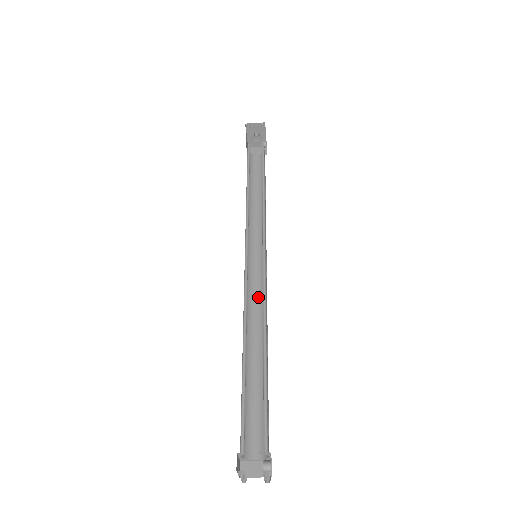
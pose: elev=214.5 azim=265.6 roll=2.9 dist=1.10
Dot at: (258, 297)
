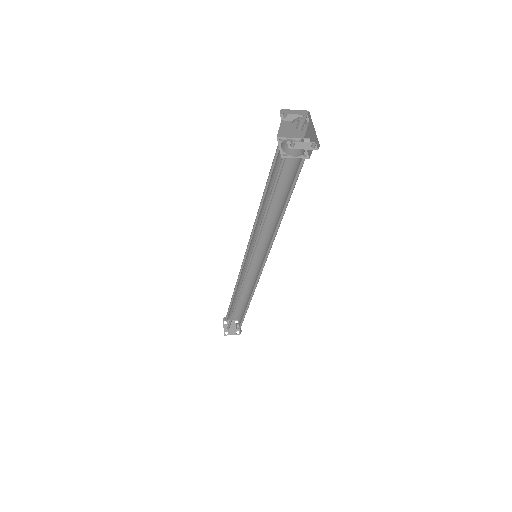
Dot at: (250, 268)
